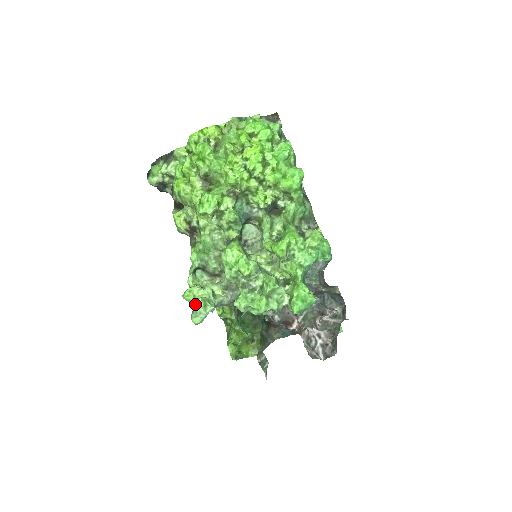
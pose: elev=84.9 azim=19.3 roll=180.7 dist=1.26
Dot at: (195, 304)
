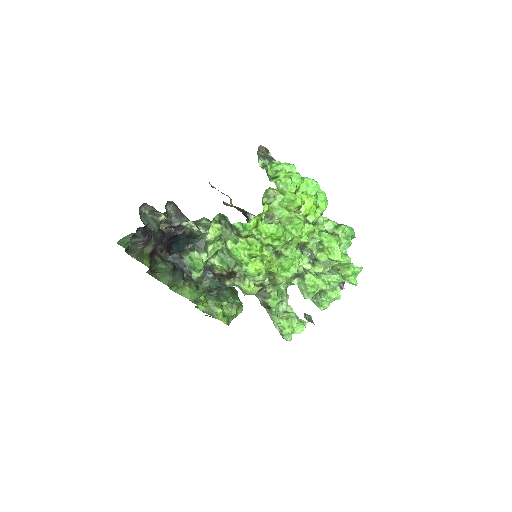
Dot at: (301, 332)
